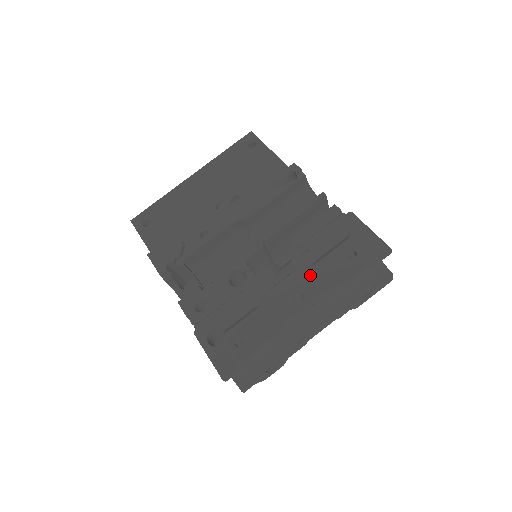
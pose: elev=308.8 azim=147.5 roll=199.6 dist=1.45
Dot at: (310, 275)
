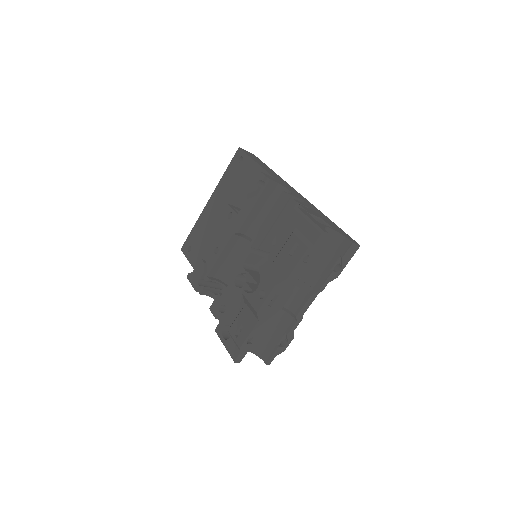
Dot at: (268, 272)
